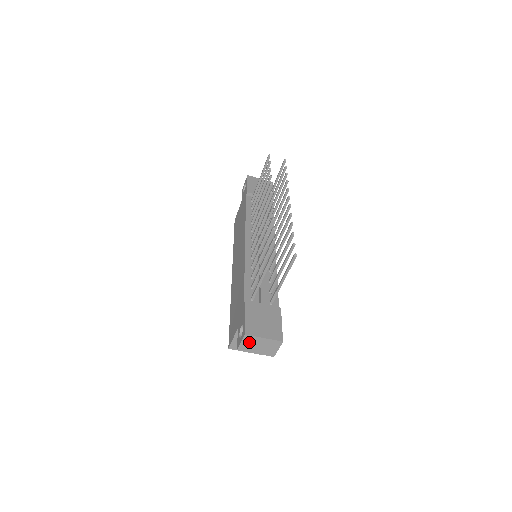
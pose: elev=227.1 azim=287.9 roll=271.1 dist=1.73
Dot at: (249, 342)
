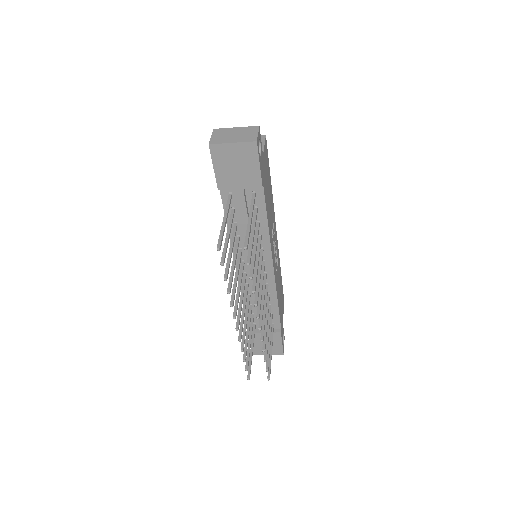
Dot at: occluded
